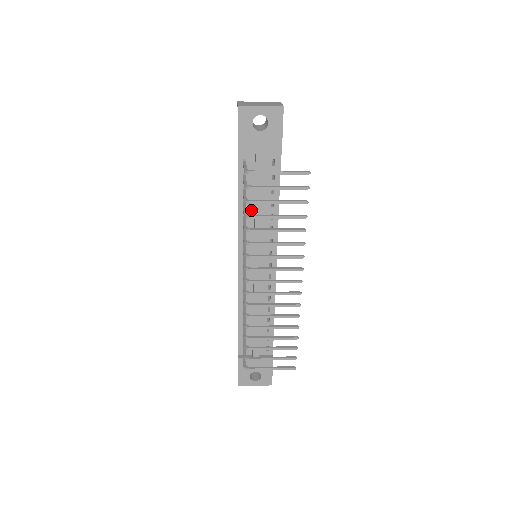
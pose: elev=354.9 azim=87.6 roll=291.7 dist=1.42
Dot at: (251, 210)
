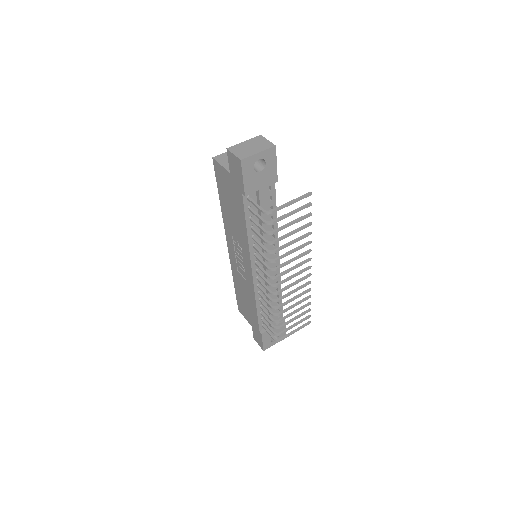
Dot at: (257, 230)
